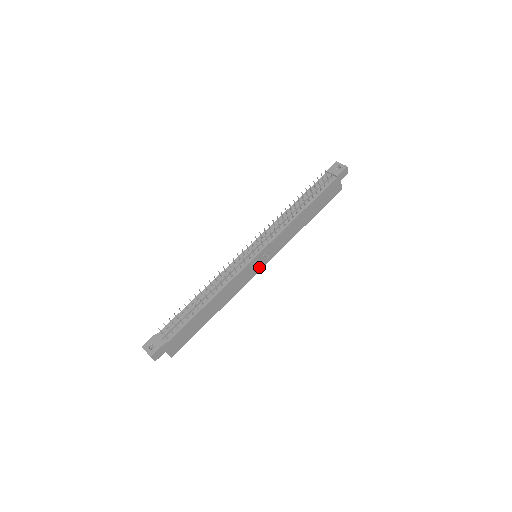
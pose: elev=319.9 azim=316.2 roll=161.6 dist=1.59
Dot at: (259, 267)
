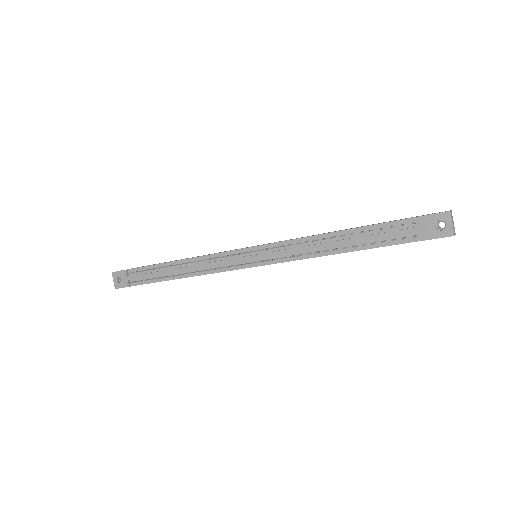
Dot at: occluded
